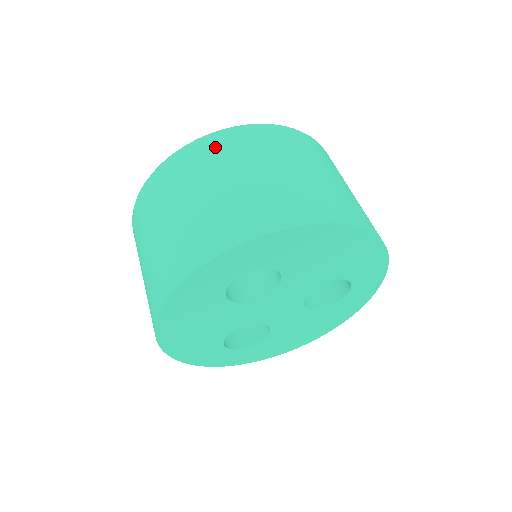
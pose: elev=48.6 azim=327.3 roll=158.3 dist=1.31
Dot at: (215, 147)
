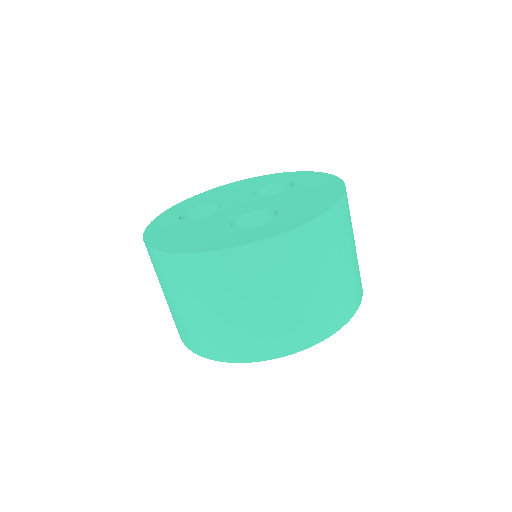
Dot at: (303, 246)
